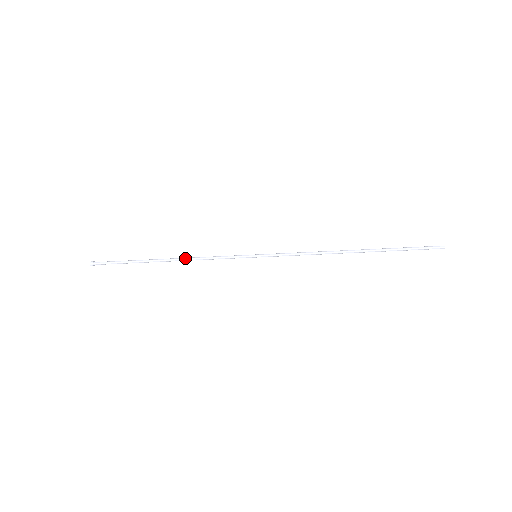
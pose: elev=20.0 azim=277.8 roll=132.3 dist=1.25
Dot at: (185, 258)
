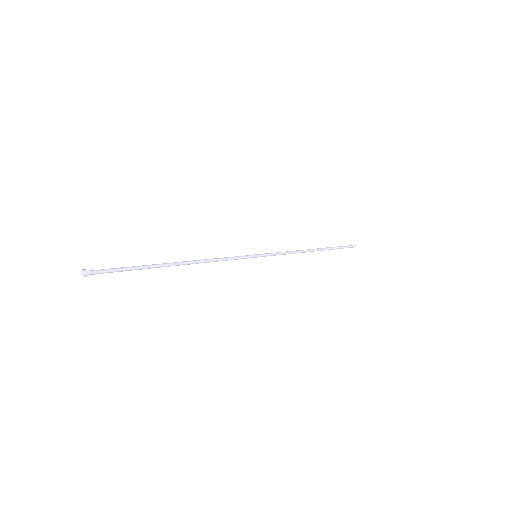
Dot at: (198, 261)
